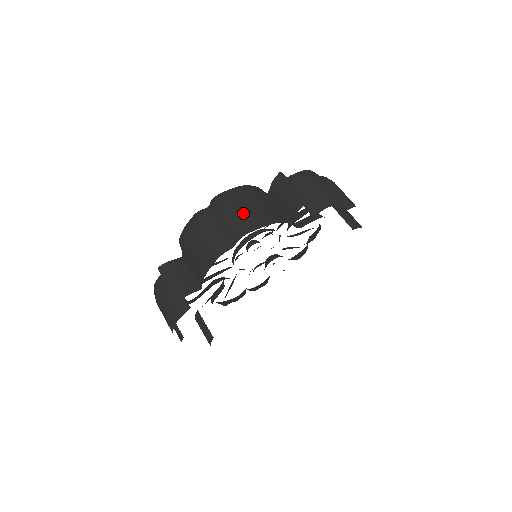
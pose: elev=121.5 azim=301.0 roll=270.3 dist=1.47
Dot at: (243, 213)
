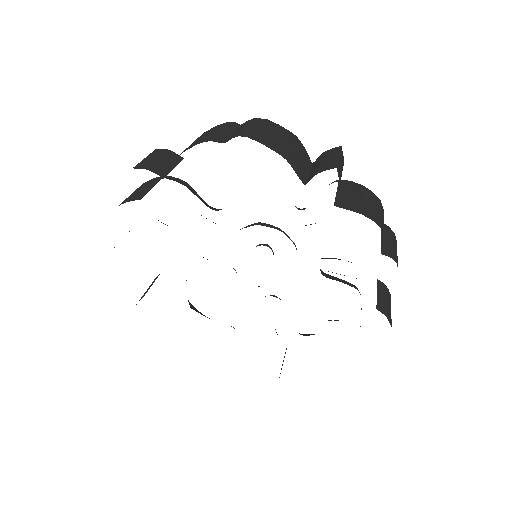
Dot at: (267, 132)
